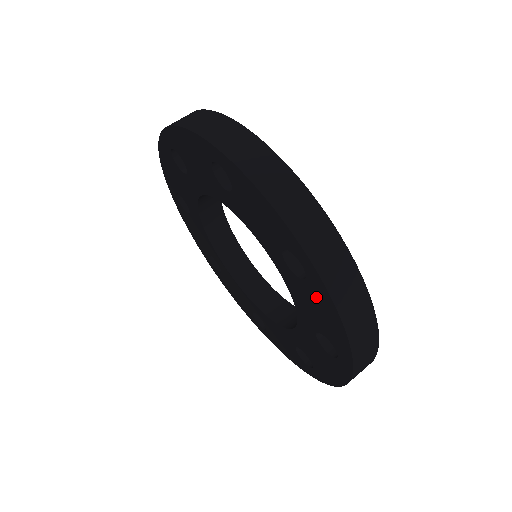
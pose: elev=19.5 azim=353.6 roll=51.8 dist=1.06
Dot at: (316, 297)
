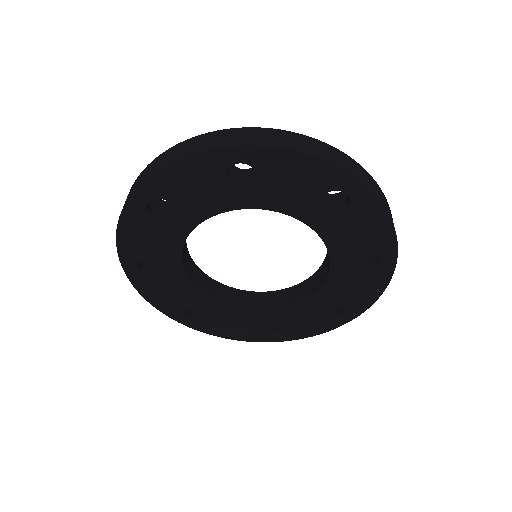
Dot at: (369, 281)
